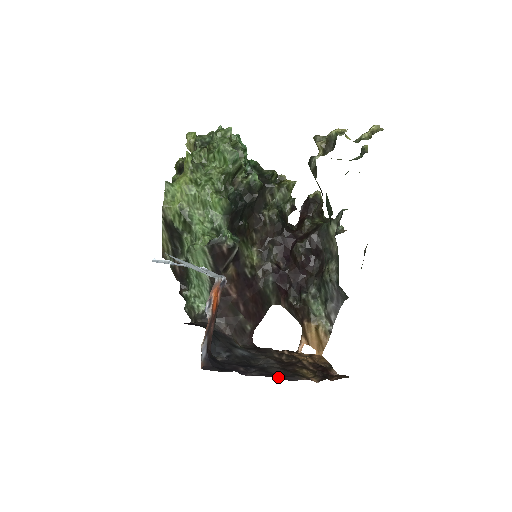
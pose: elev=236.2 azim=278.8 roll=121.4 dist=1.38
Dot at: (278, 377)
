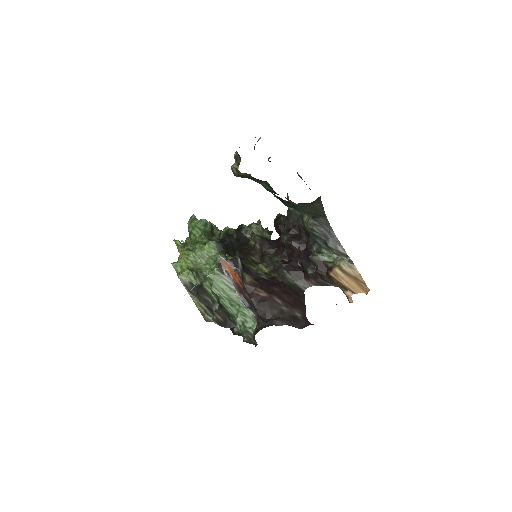
Dot at: occluded
